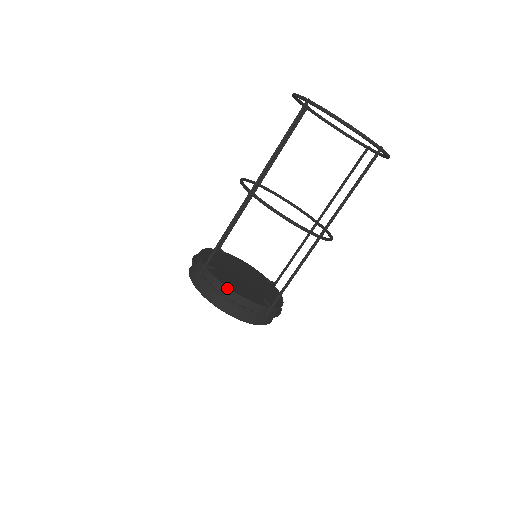
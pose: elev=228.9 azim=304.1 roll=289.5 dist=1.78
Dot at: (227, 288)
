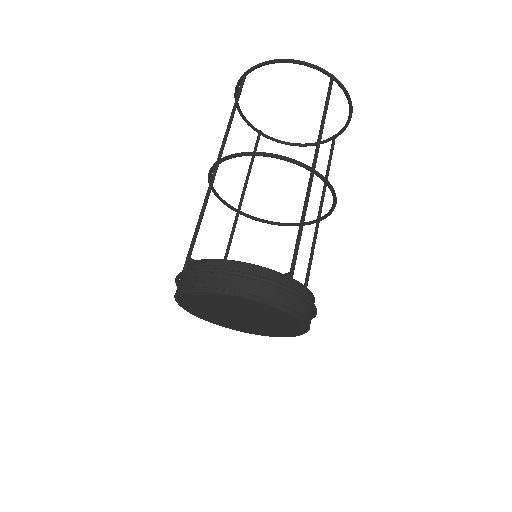
Dot at: (220, 260)
